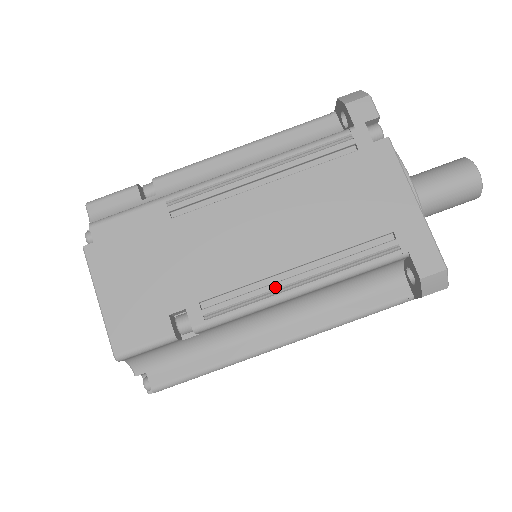
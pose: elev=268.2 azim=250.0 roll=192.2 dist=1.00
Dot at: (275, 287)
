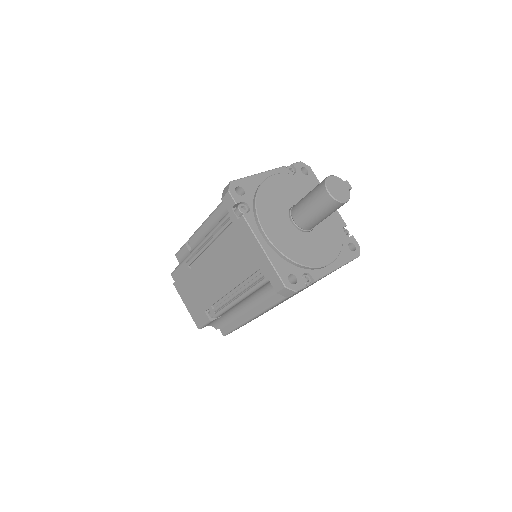
Dot at: (230, 299)
